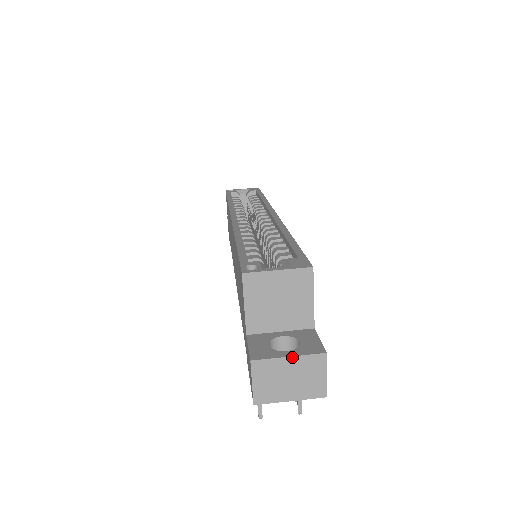
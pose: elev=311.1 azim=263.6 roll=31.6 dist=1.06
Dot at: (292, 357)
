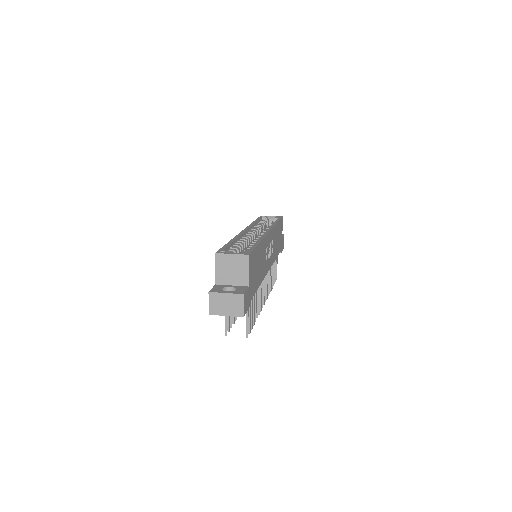
Dot at: (227, 293)
